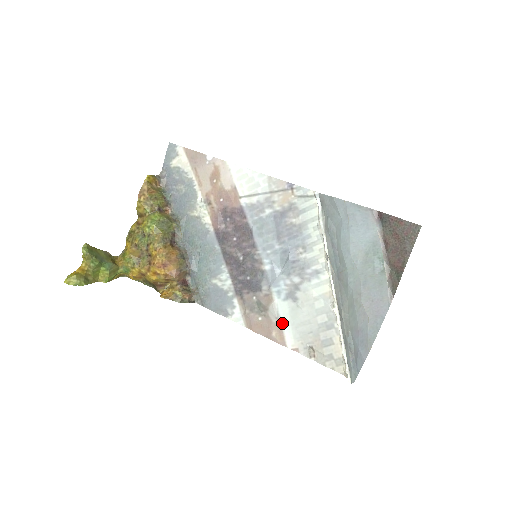
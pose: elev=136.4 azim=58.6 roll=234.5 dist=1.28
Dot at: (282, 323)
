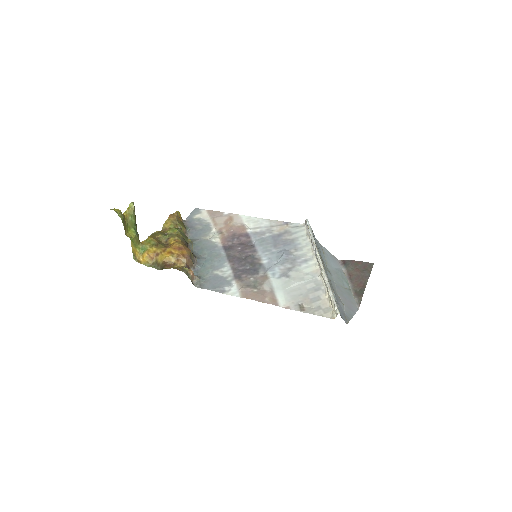
Dot at: (275, 292)
